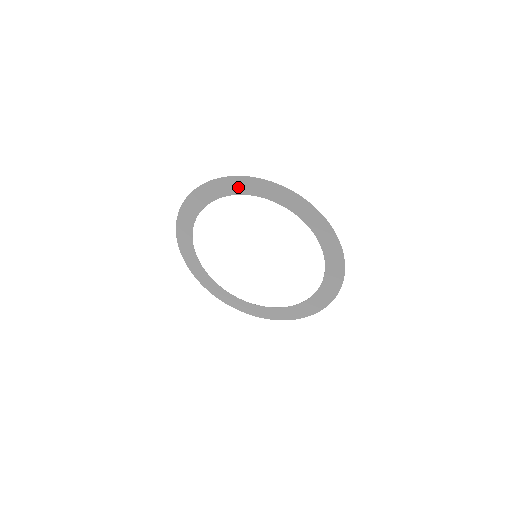
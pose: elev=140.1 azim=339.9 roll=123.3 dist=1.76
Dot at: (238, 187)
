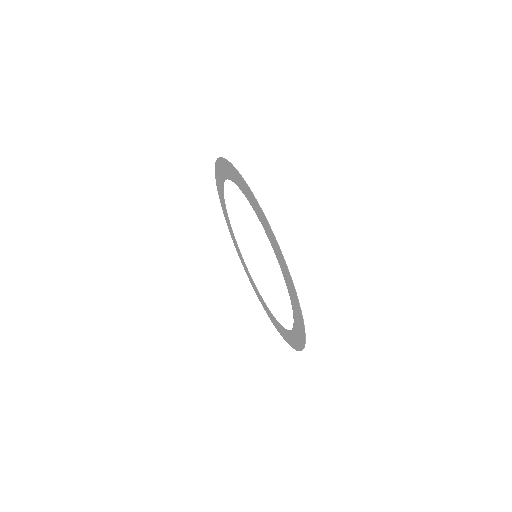
Dot at: (285, 273)
